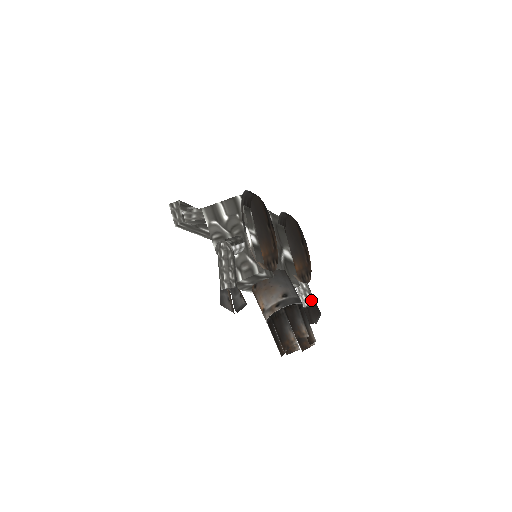
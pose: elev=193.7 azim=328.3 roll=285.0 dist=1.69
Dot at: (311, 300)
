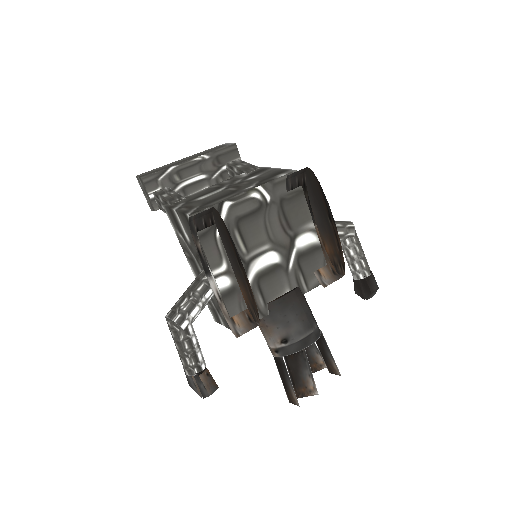
Dot at: (361, 274)
